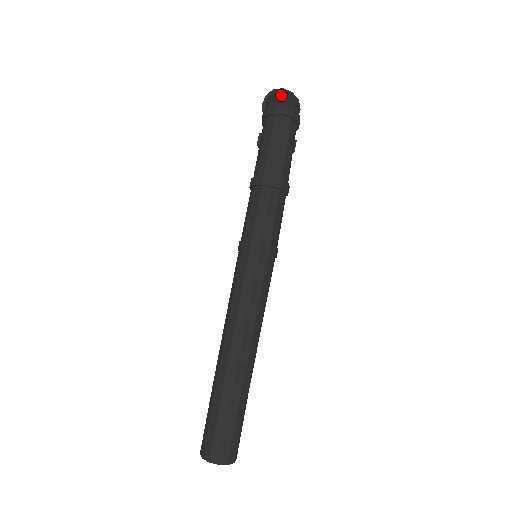
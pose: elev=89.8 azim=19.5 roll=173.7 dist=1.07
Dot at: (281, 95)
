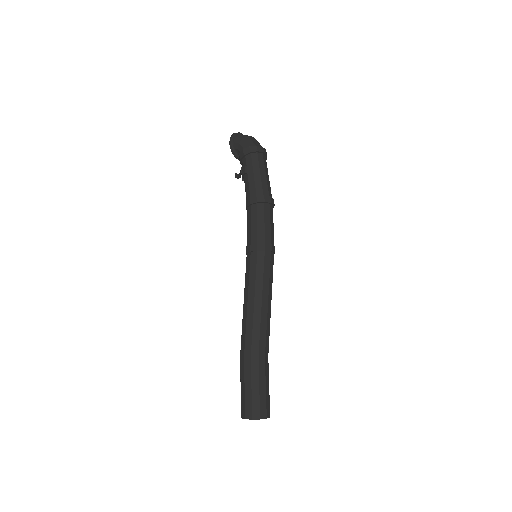
Dot at: (252, 138)
